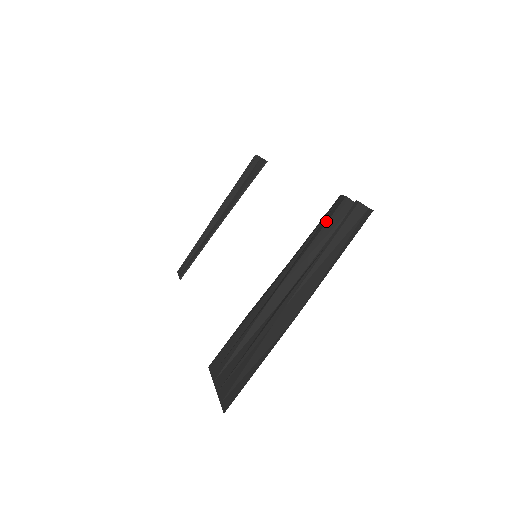
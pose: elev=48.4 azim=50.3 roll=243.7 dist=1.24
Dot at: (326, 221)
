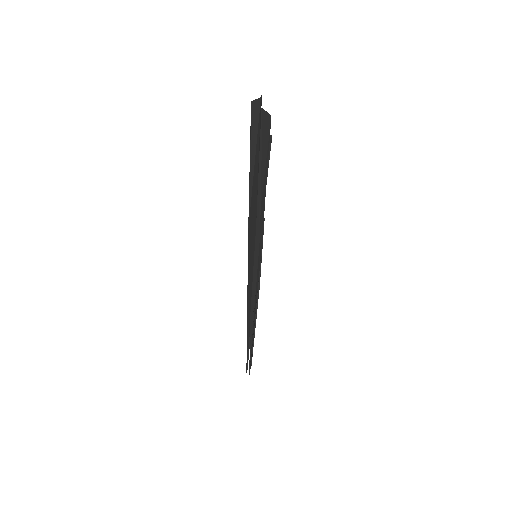
Dot at: occluded
